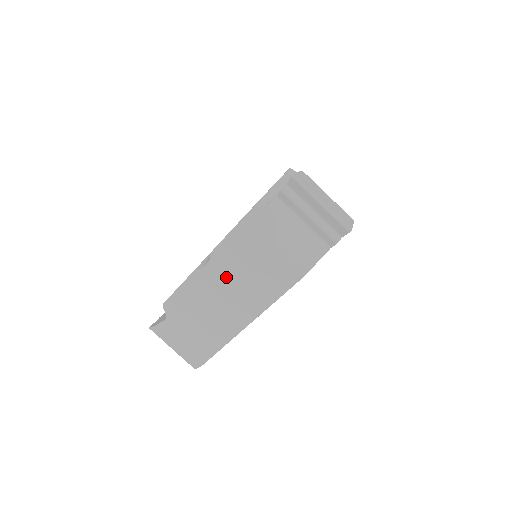
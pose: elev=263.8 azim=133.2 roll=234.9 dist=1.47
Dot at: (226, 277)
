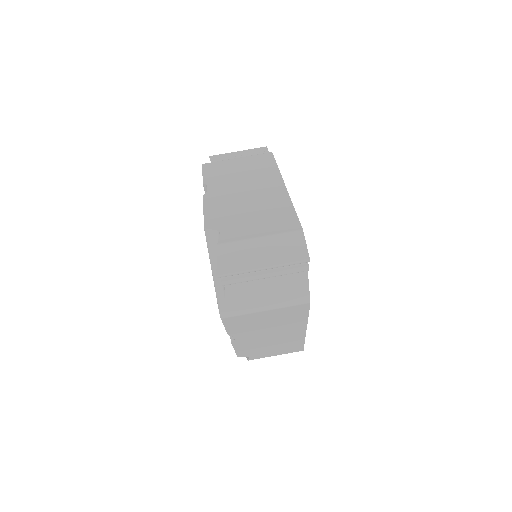
Dot at: (256, 333)
